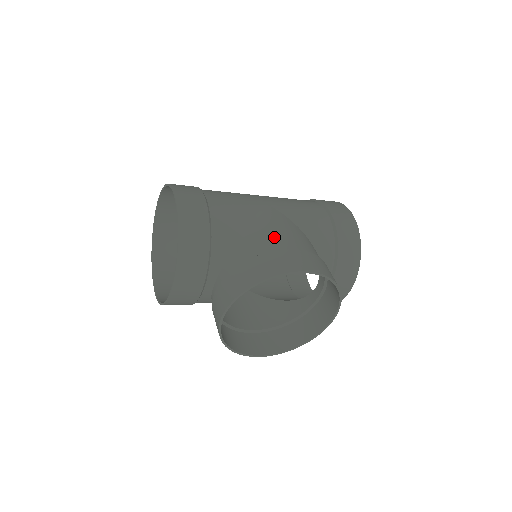
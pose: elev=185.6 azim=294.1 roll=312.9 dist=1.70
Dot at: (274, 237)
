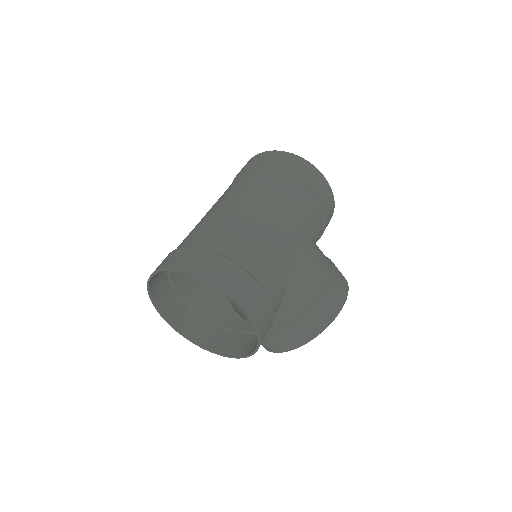
Dot at: (312, 278)
